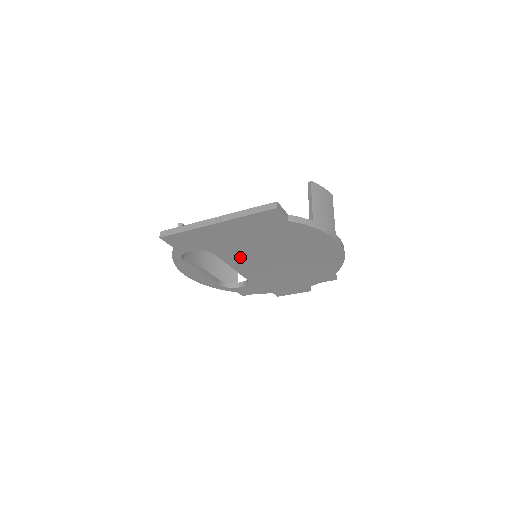
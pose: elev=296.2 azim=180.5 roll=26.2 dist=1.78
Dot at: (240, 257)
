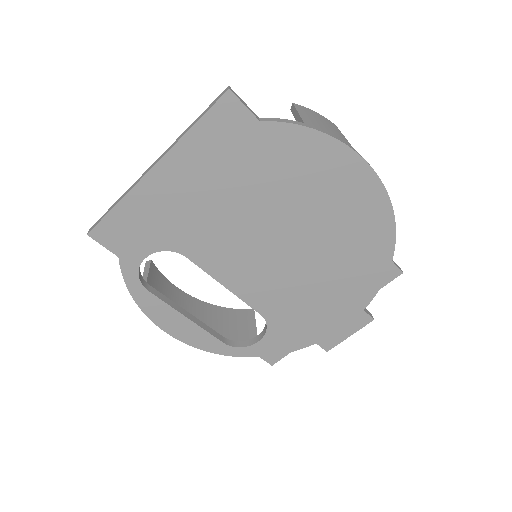
Dot at: (226, 253)
